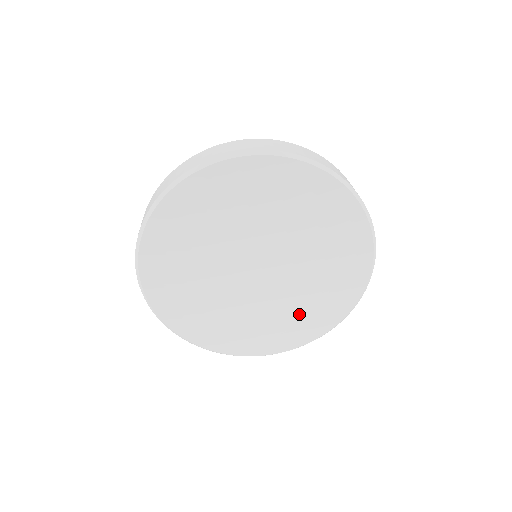
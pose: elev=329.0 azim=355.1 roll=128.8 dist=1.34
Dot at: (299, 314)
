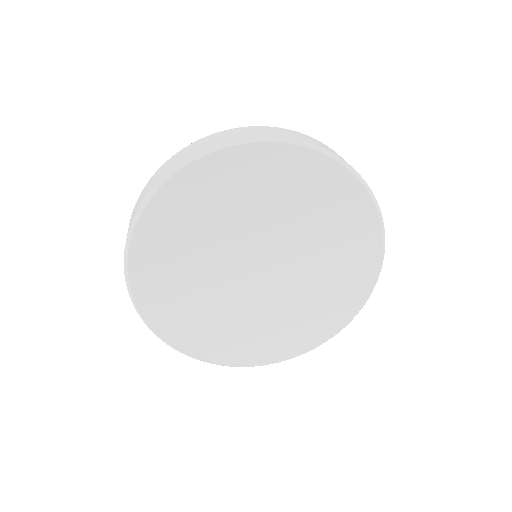
Dot at: (273, 331)
